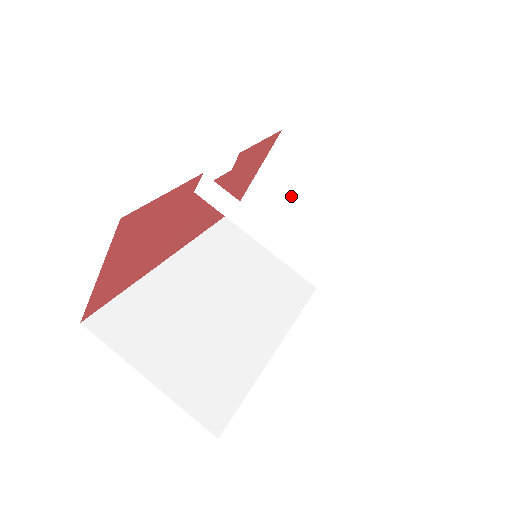
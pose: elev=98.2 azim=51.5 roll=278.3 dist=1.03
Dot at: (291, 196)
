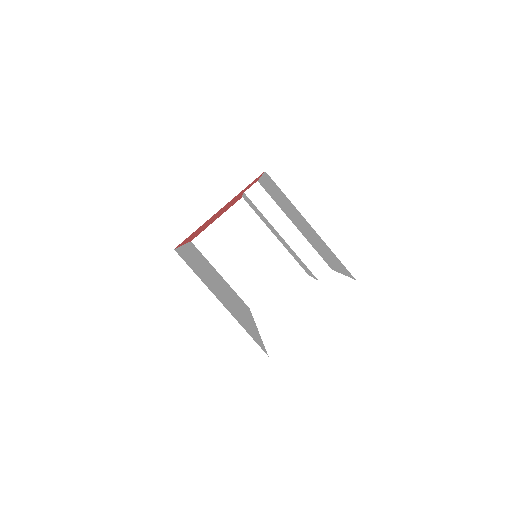
Dot at: (241, 240)
